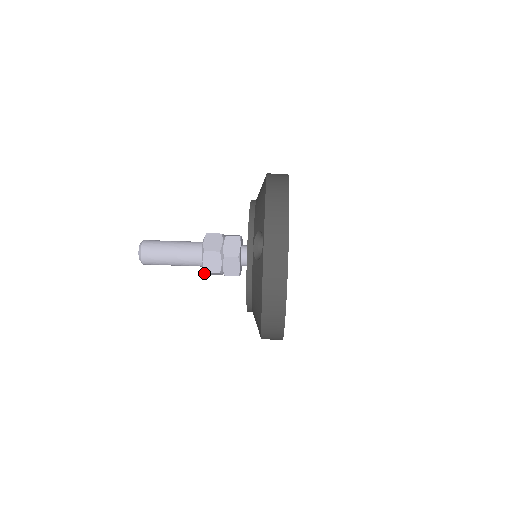
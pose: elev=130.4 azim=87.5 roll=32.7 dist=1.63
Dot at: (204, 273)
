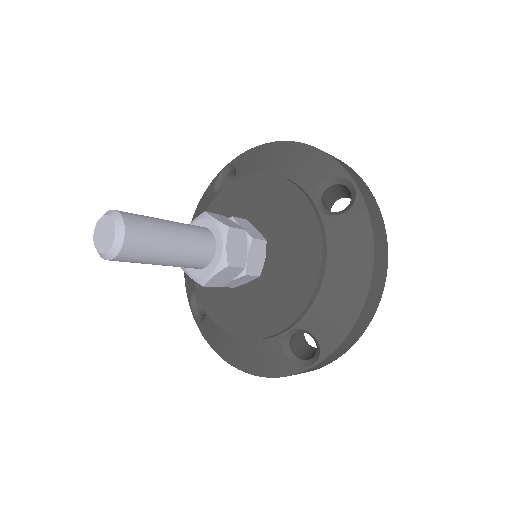
Dot at: (216, 273)
